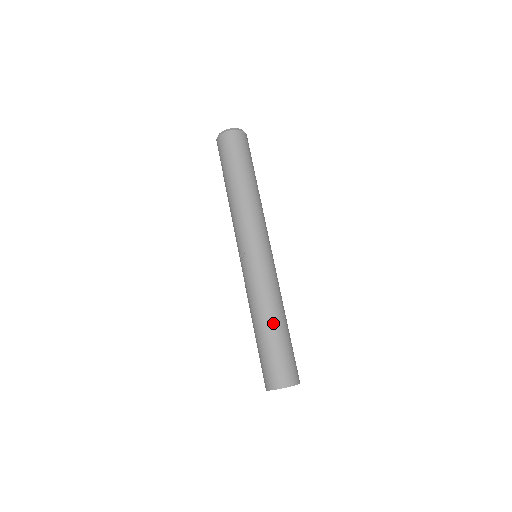
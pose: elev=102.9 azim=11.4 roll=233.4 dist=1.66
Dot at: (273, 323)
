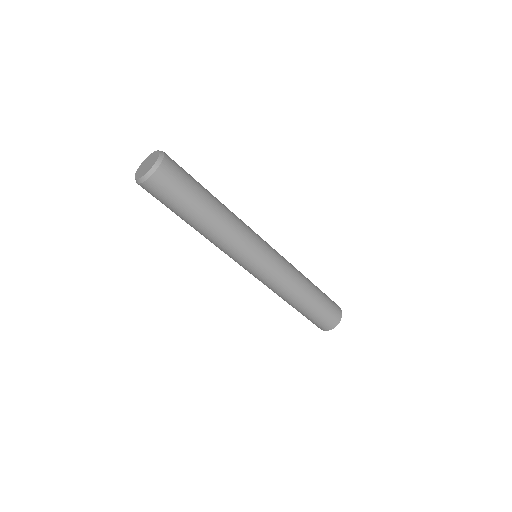
Dot at: (298, 305)
